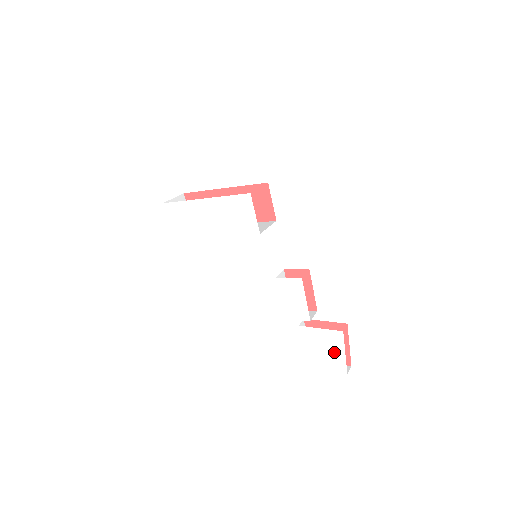
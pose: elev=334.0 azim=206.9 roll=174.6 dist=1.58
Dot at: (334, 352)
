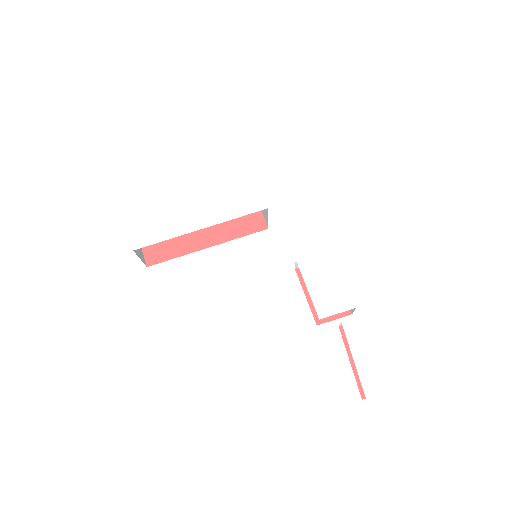
Dot at: (402, 346)
